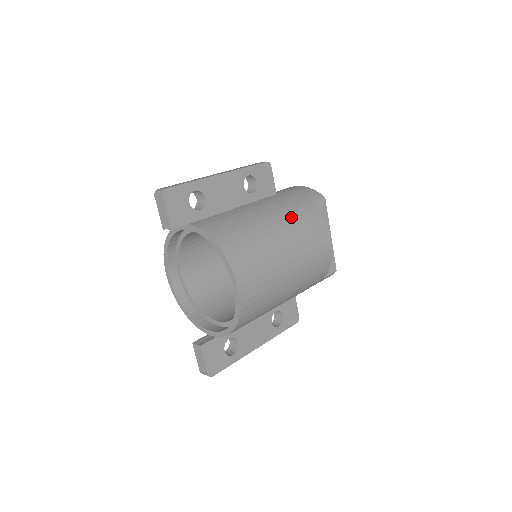
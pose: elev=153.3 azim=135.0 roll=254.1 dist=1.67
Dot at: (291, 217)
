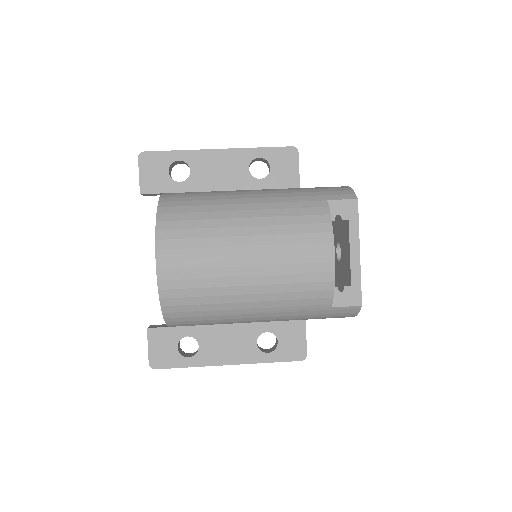
Dot at: (279, 208)
